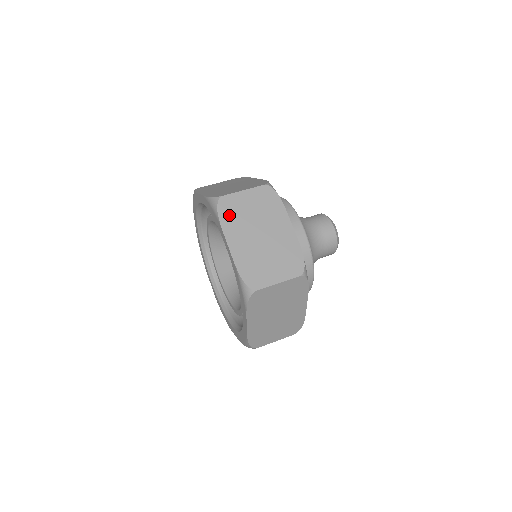
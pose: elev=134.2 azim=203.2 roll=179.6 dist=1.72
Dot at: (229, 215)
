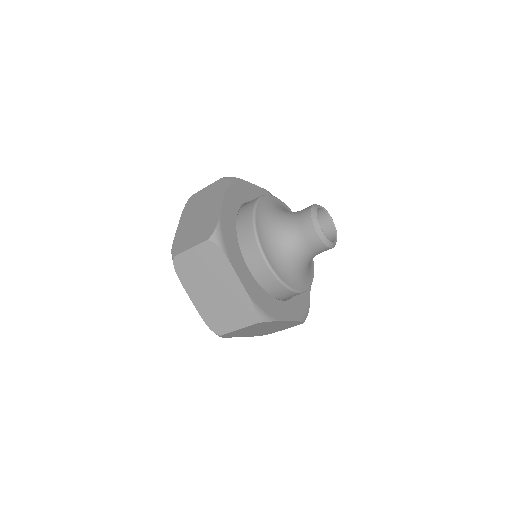
Dot at: (185, 273)
